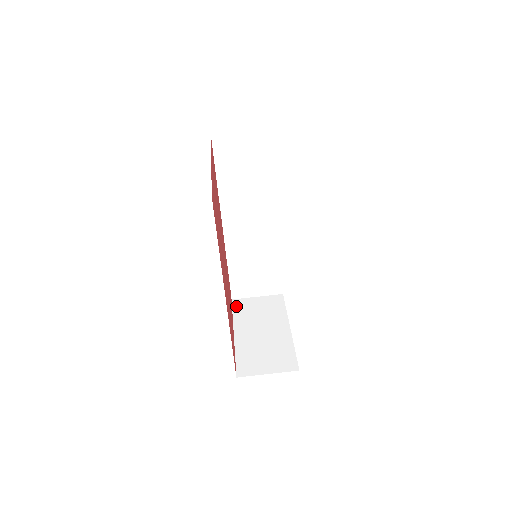
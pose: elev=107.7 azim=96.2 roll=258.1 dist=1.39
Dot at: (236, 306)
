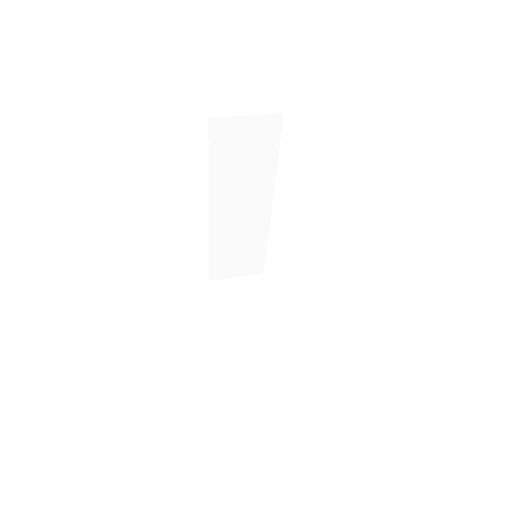
Dot at: (216, 293)
